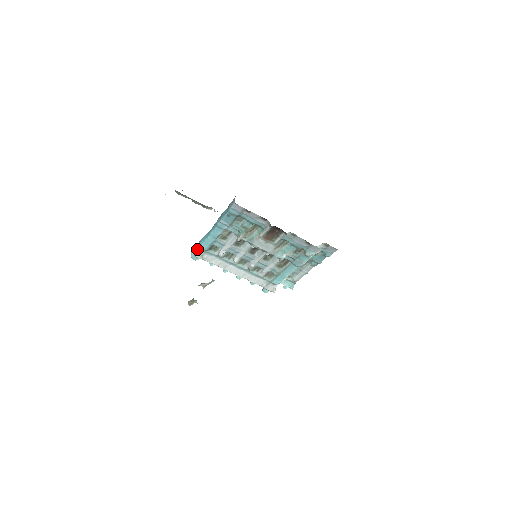
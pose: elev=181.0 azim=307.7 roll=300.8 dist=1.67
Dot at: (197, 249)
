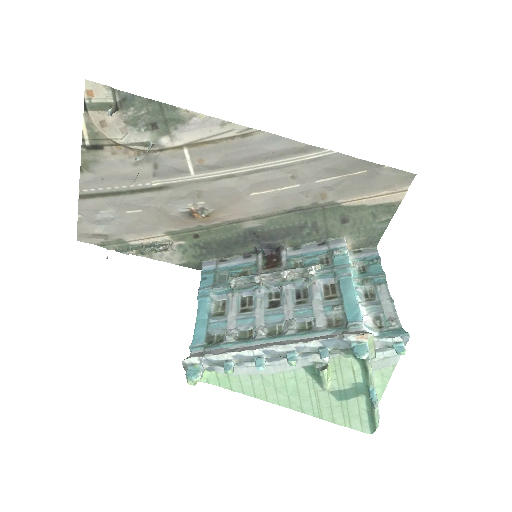
Dot at: (190, 355)
